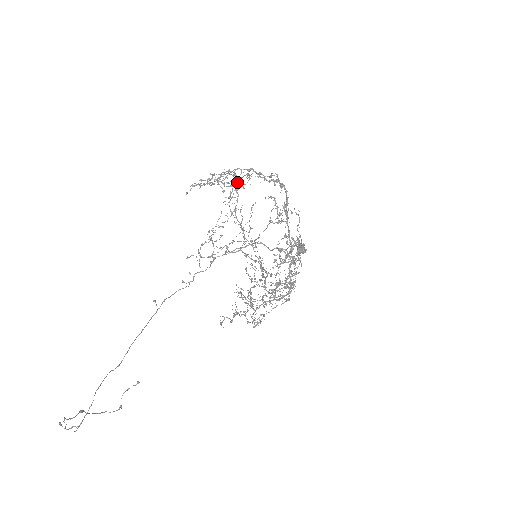
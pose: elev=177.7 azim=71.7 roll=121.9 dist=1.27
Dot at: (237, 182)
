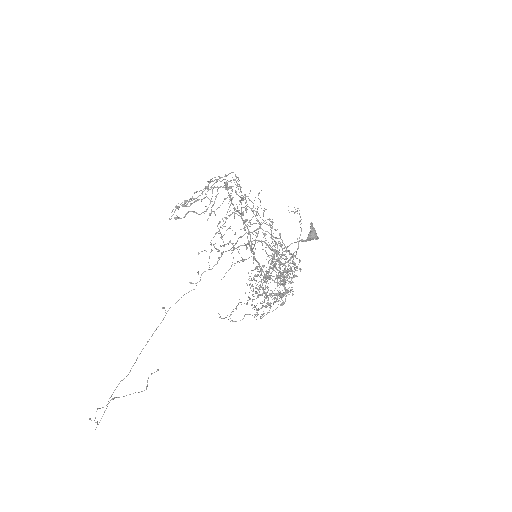
Dot at: (235, 176)
